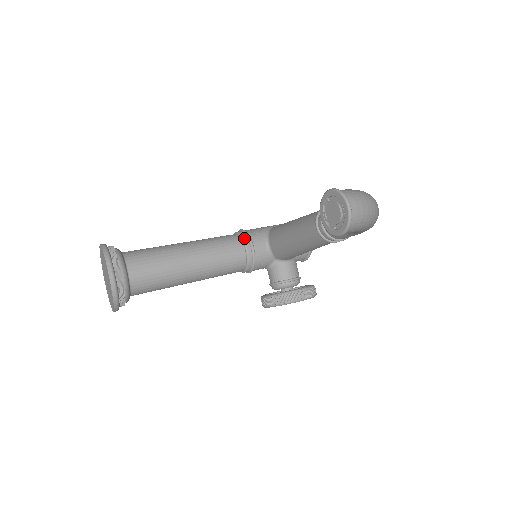
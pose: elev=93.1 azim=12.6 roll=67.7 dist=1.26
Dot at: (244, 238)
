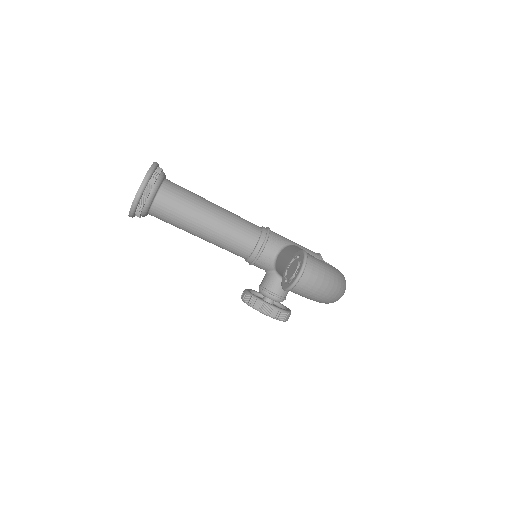
Dot at: (263, 236)
